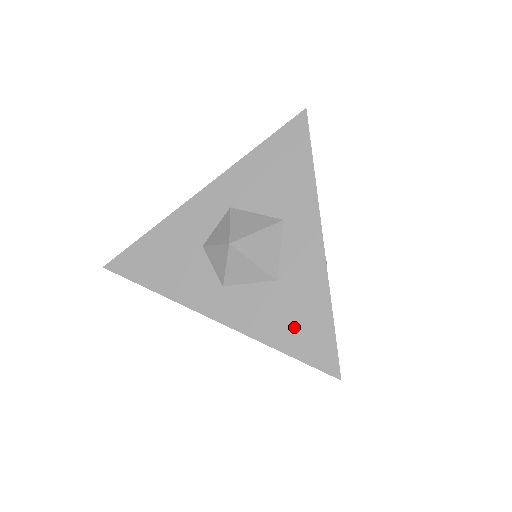
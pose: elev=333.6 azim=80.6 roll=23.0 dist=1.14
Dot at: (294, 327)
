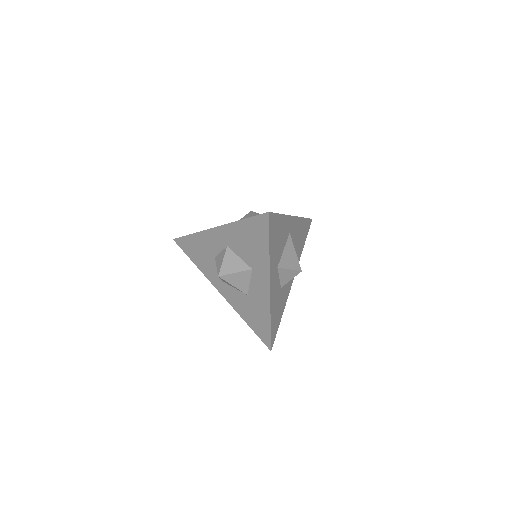
Dot at: (254, 319)
